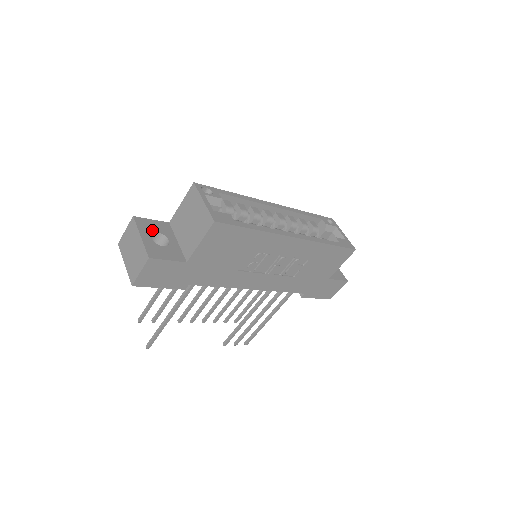
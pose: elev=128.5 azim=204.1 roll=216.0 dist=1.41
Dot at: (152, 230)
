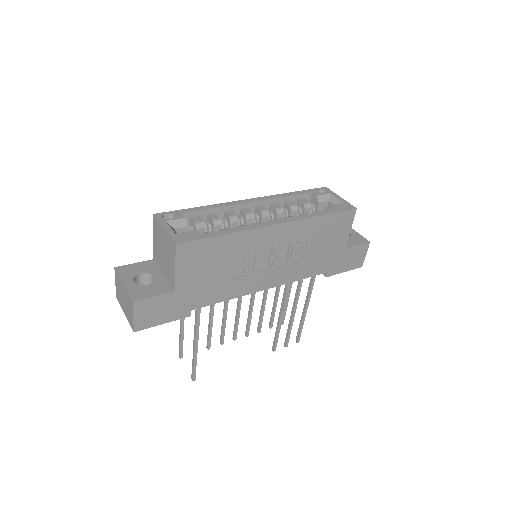
Dot at: (135, 273)
